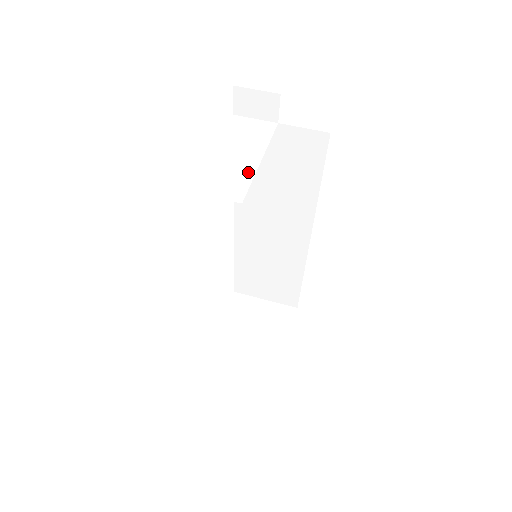
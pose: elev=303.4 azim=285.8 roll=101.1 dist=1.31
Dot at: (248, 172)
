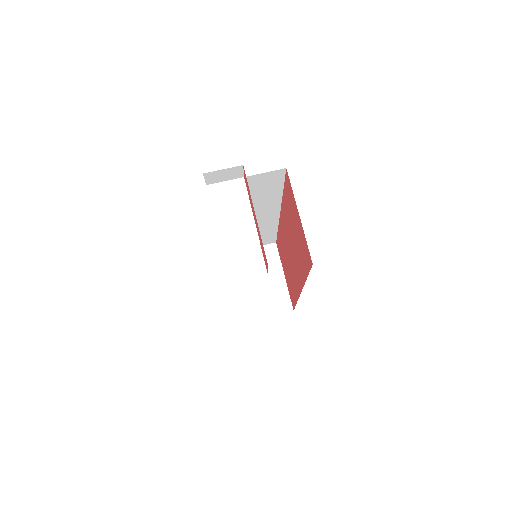
Dot at: (254, 243)
